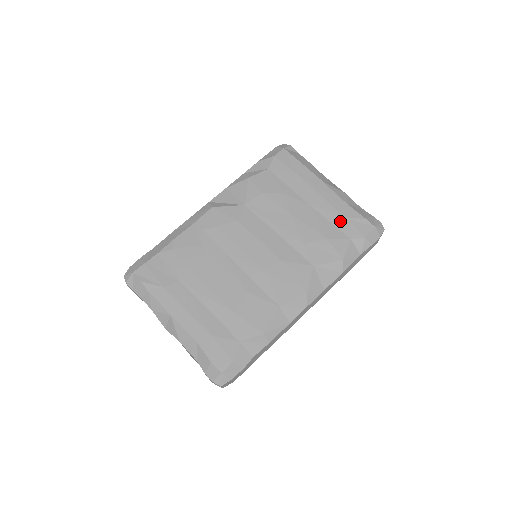
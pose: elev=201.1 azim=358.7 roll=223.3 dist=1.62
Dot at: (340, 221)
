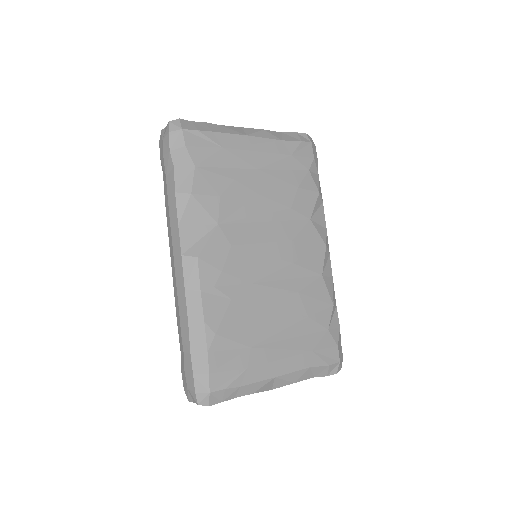
Dot at: (291, 162)
